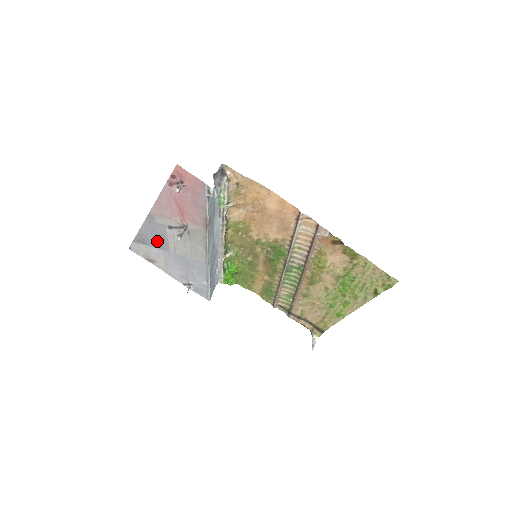
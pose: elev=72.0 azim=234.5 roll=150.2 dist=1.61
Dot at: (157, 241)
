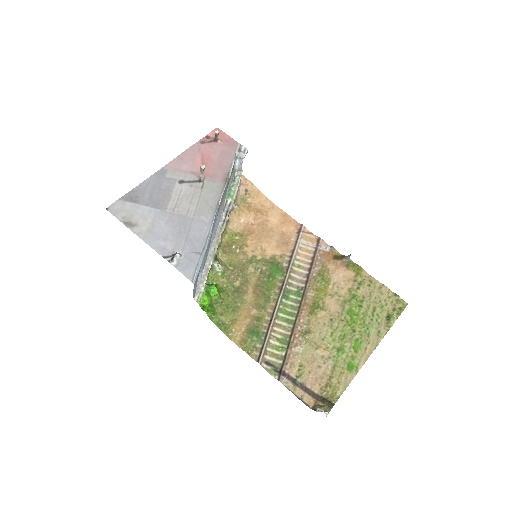
Dot at: (155, 198)
